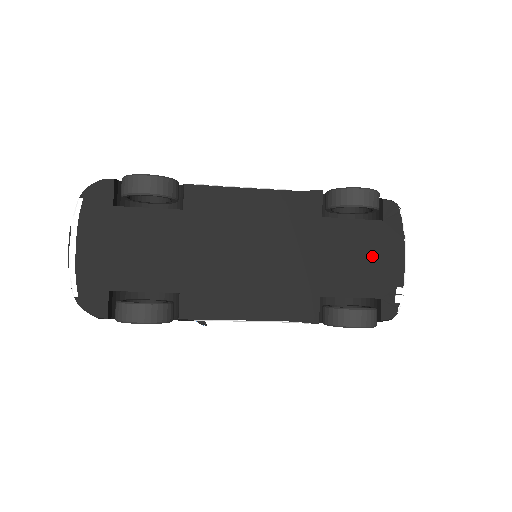
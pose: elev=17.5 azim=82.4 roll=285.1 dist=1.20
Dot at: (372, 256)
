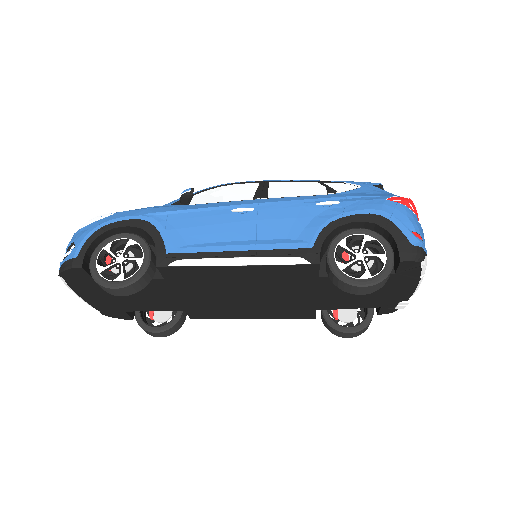
Dot at: (376, 291)
